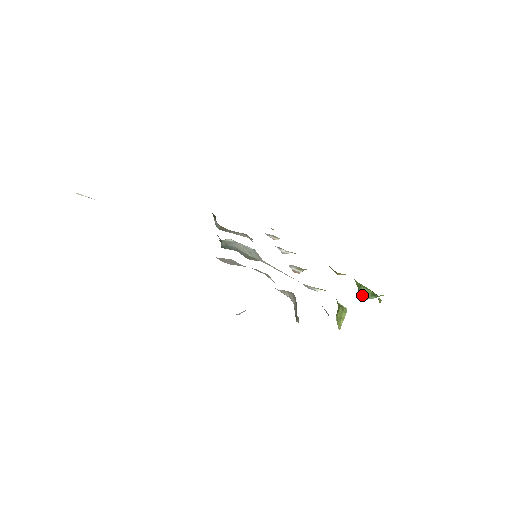
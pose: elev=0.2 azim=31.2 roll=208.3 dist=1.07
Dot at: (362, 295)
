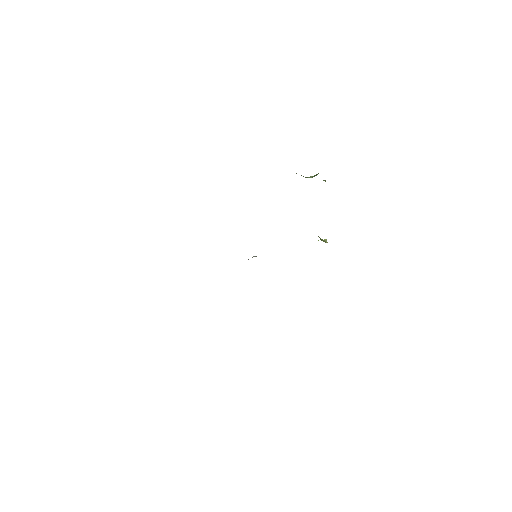
Dot at: occluded
